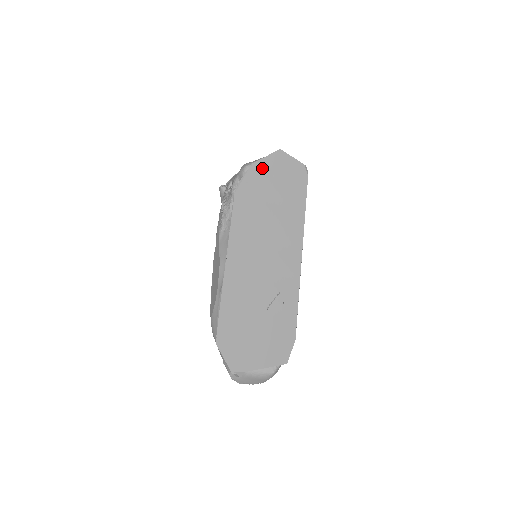
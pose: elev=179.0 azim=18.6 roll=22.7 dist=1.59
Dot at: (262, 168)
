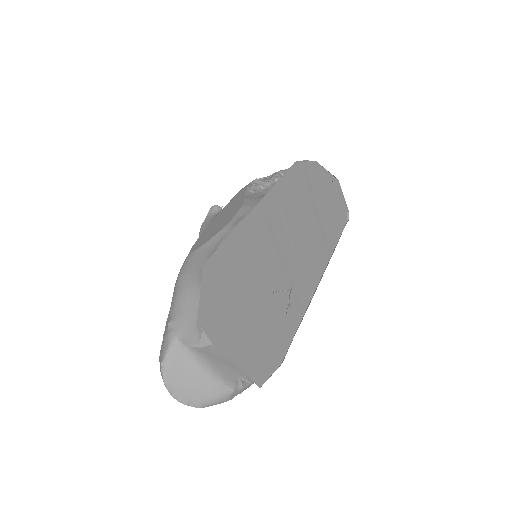
Dot at: (321, 174)
